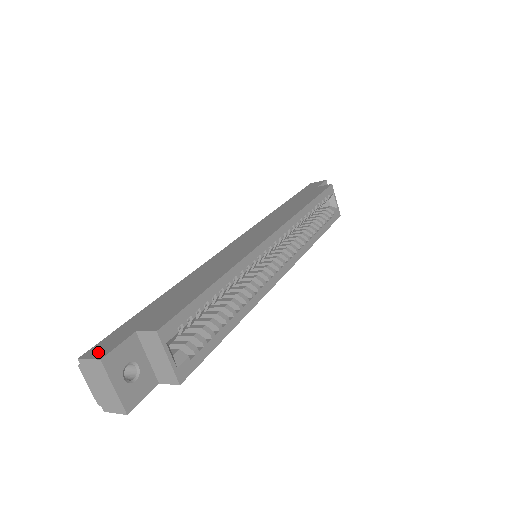
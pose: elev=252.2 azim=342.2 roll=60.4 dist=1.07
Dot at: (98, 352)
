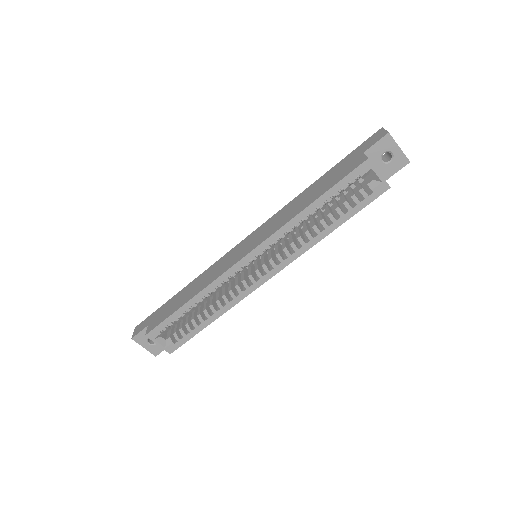
Dot at: (136, 330)
